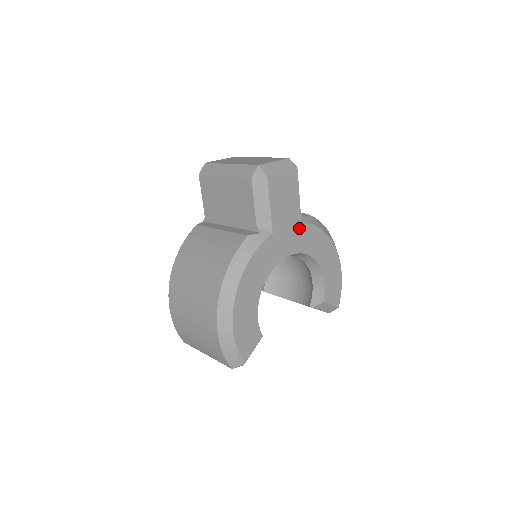
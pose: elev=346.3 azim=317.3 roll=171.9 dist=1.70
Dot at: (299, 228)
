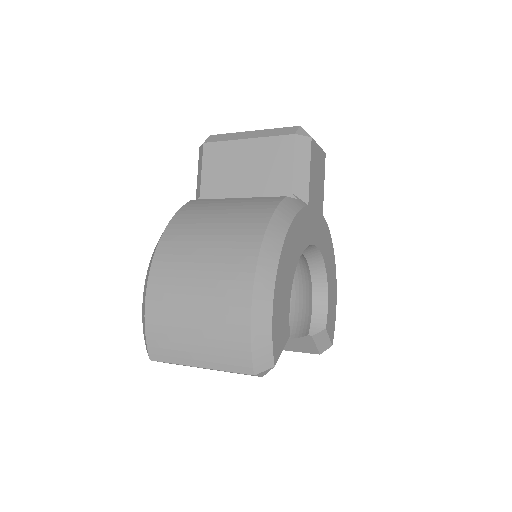
Dot at: (321, 219)
